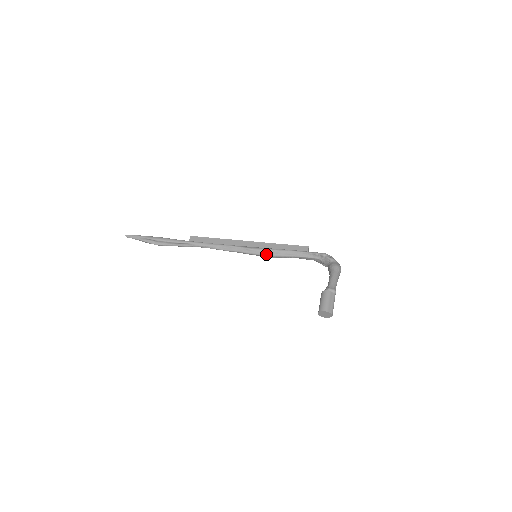
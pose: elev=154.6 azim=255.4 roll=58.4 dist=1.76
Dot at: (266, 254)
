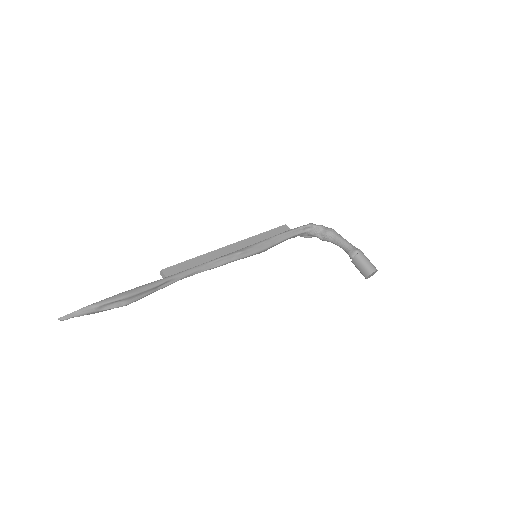
Dot at: (262, 249)
